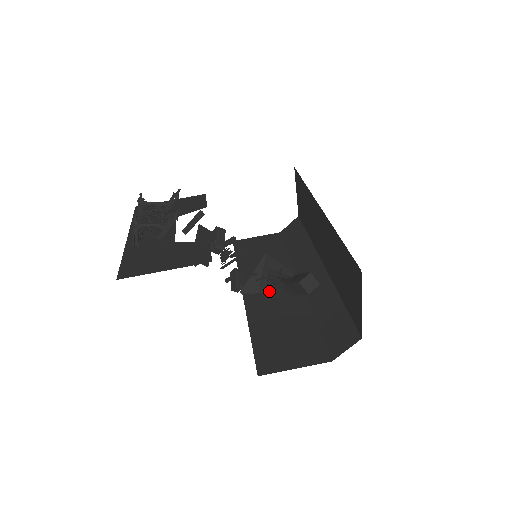
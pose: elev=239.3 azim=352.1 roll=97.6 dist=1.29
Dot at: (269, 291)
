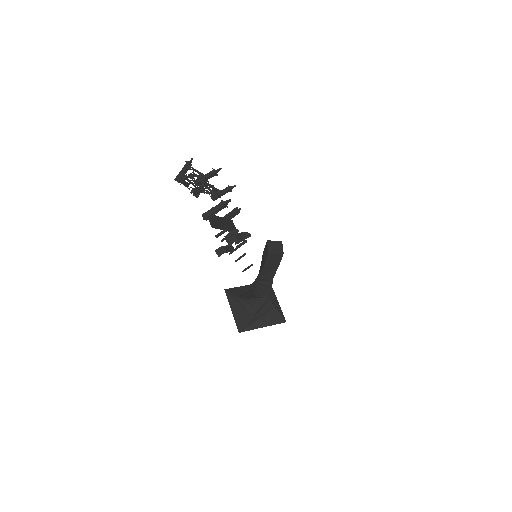
Dot at: (248, 296)
